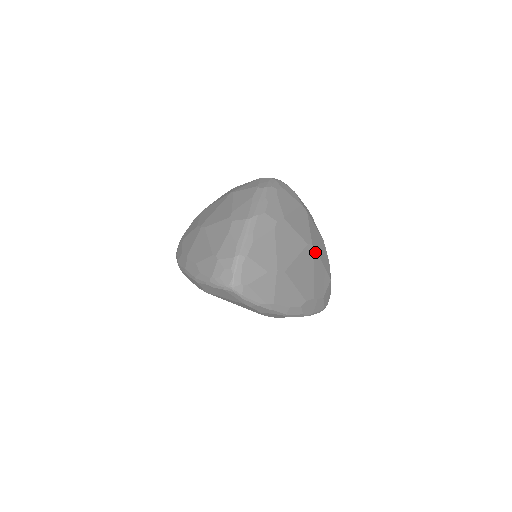
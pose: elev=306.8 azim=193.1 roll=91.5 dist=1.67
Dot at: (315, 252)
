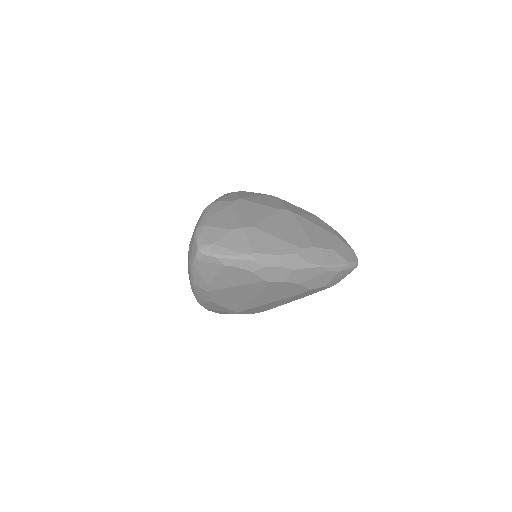
Dot at: (295, 215)
